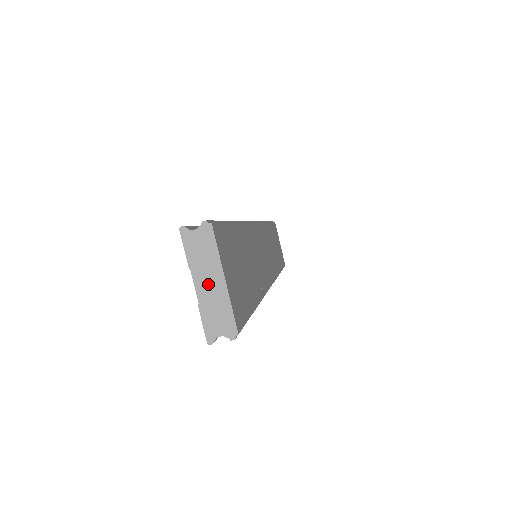
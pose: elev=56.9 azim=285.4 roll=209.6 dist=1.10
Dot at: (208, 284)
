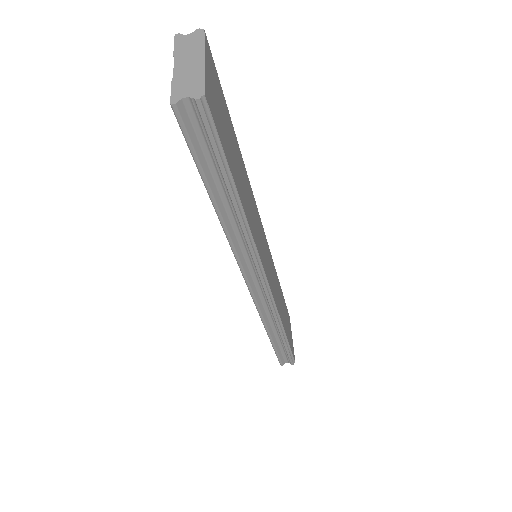
Dot at: (187, 64)
